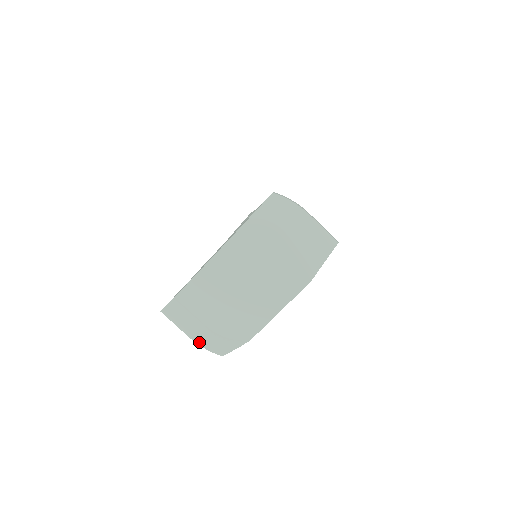
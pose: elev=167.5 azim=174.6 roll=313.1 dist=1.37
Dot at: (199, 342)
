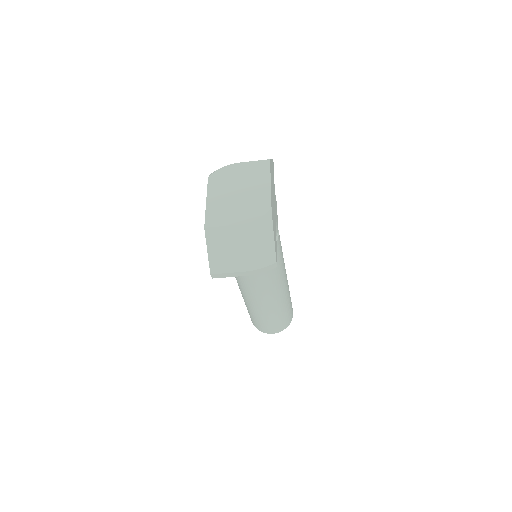
Dot at: (252, 264)
